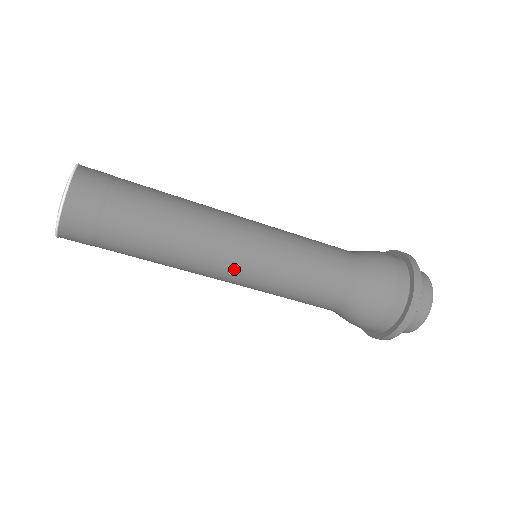
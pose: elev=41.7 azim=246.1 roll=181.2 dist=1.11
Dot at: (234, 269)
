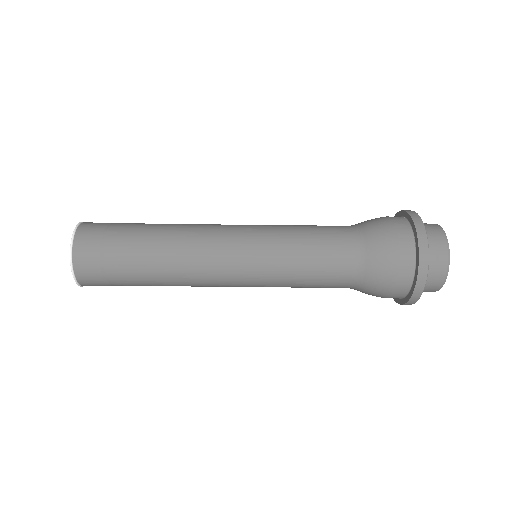
Dot at: (231, 268)
